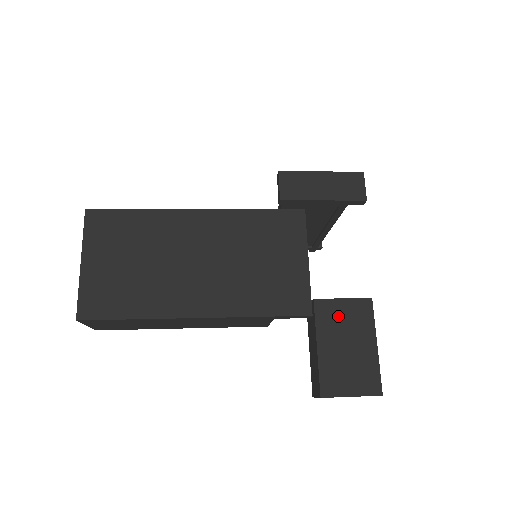
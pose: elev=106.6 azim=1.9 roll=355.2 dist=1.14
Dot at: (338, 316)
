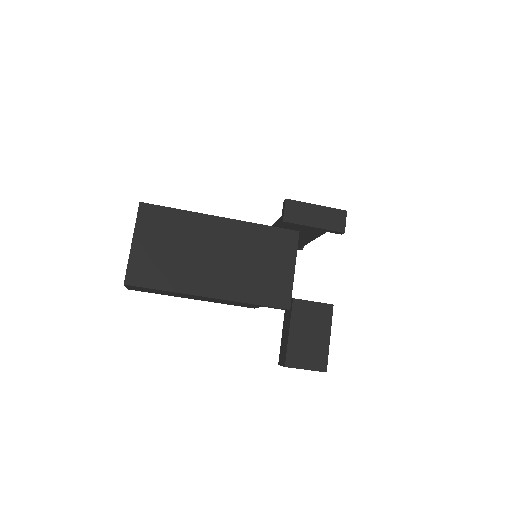
Dot at: (308, 313)
